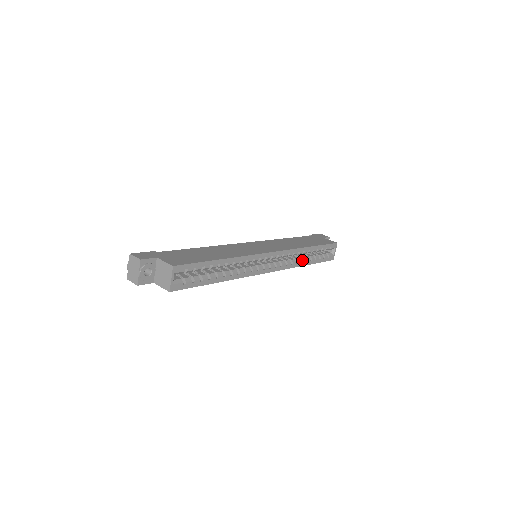
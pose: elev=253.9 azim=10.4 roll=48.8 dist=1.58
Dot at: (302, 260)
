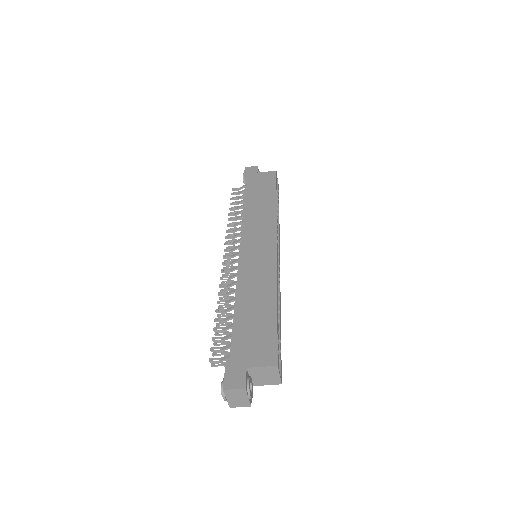
Dot at: (278, 219)
